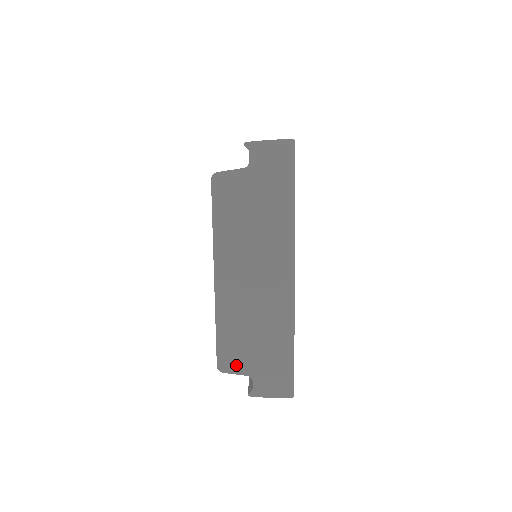
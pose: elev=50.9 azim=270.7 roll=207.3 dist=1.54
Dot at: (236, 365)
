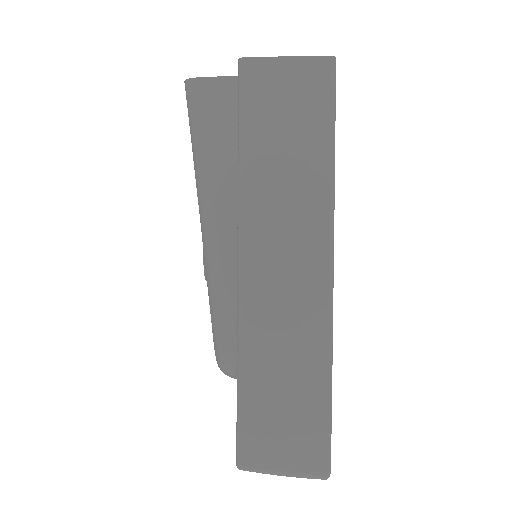
Dot at: occluded
